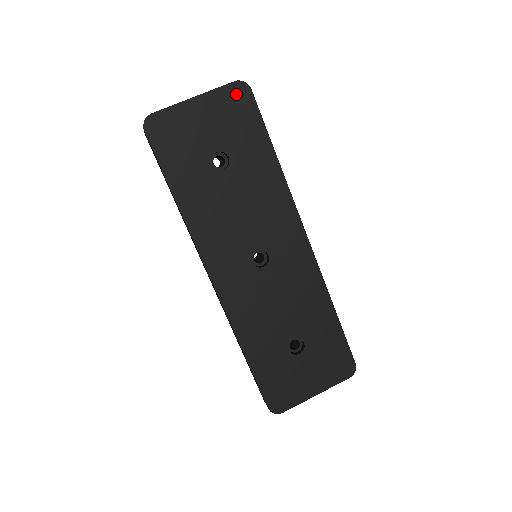
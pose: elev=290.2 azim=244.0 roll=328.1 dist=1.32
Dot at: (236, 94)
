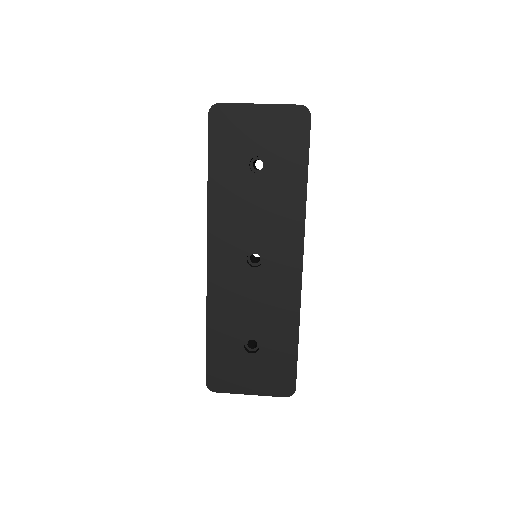
Dot at: (296, 116)
